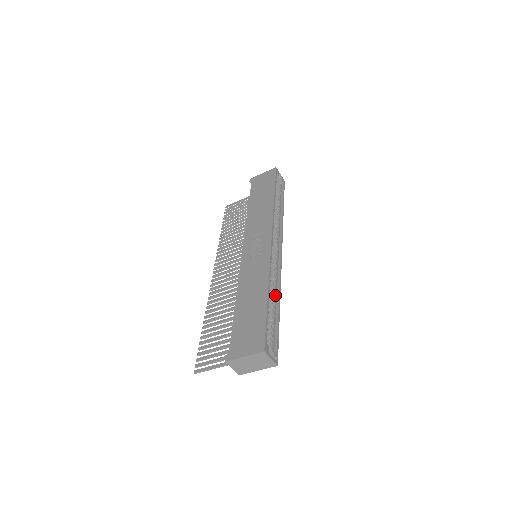
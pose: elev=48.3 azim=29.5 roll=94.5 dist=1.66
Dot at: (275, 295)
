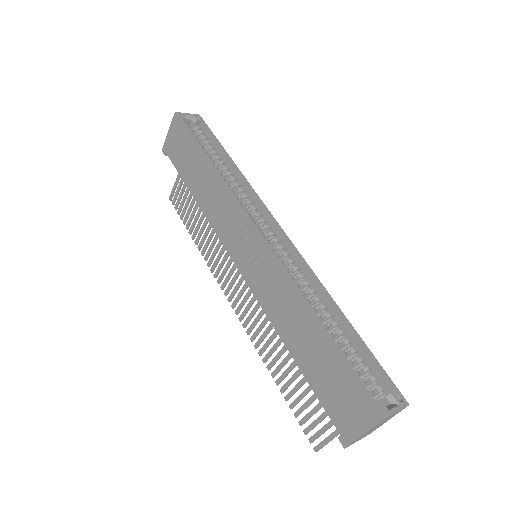
Dot at: (323, 301)
